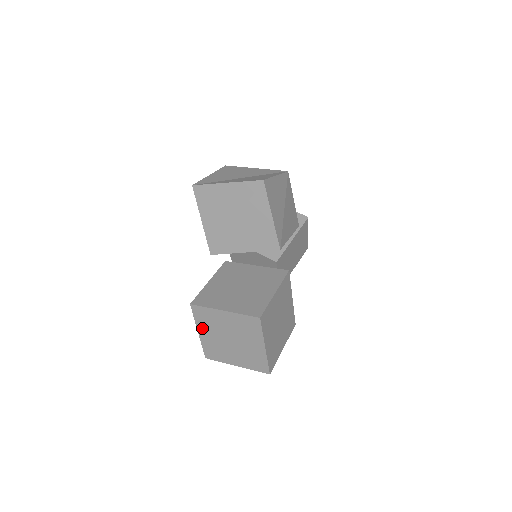
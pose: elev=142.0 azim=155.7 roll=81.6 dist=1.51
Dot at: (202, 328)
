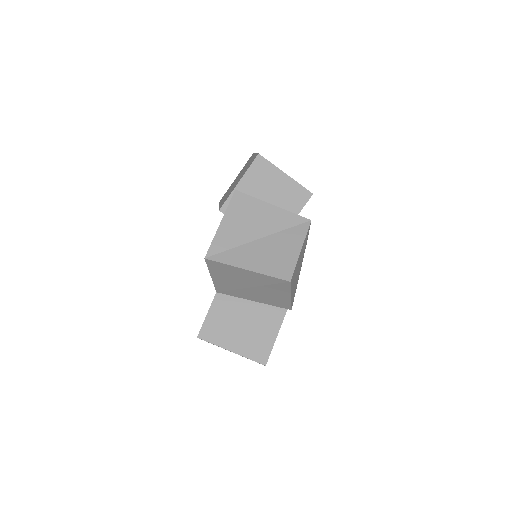
Dot at: occluded
